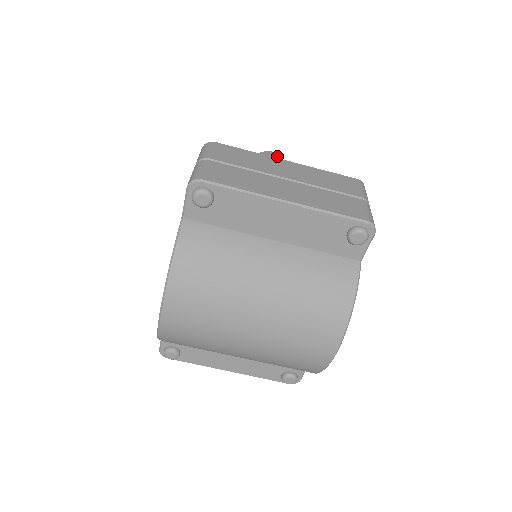
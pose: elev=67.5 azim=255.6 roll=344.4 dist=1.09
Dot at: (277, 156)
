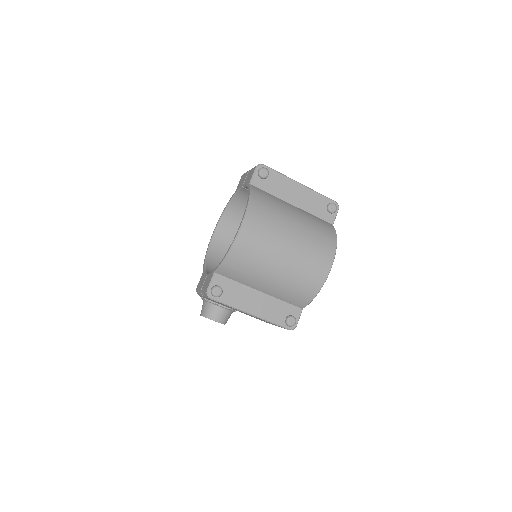
Dot at: occluded
